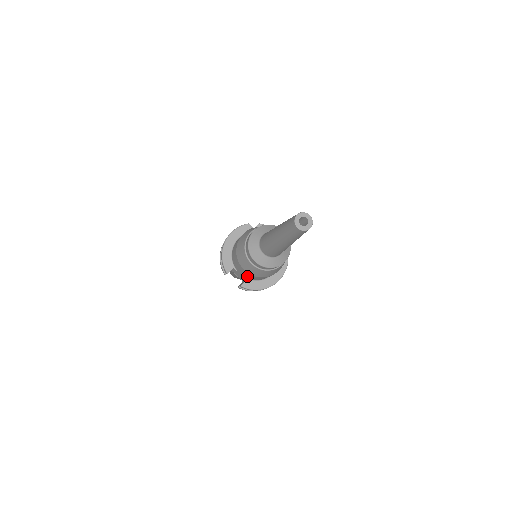
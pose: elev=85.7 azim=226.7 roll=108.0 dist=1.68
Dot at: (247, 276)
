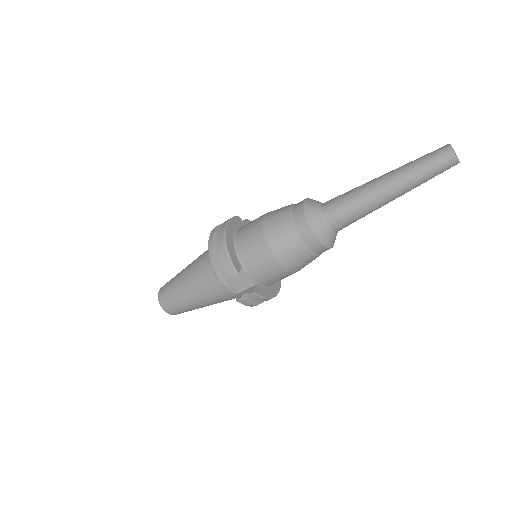
Dot at: (265, 276)
